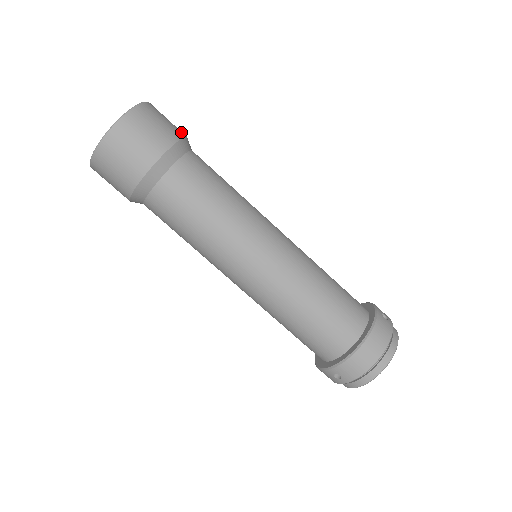
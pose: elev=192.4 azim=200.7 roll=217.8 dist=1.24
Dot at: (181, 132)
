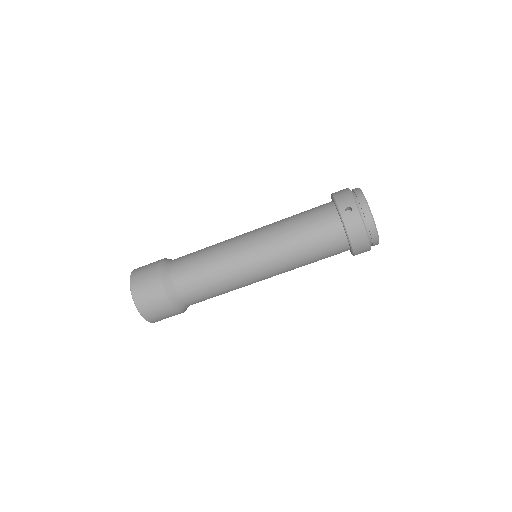
Dot at: (156, 276)
